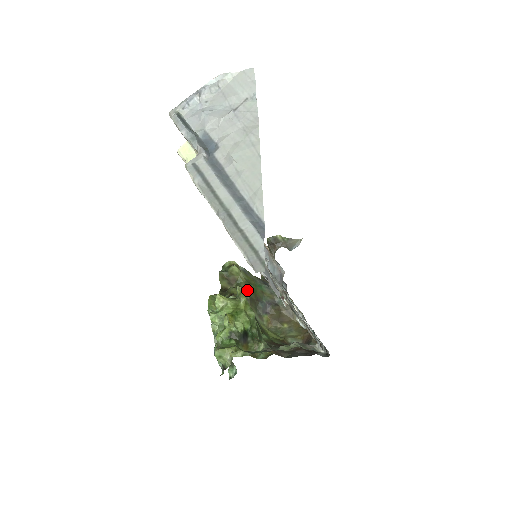
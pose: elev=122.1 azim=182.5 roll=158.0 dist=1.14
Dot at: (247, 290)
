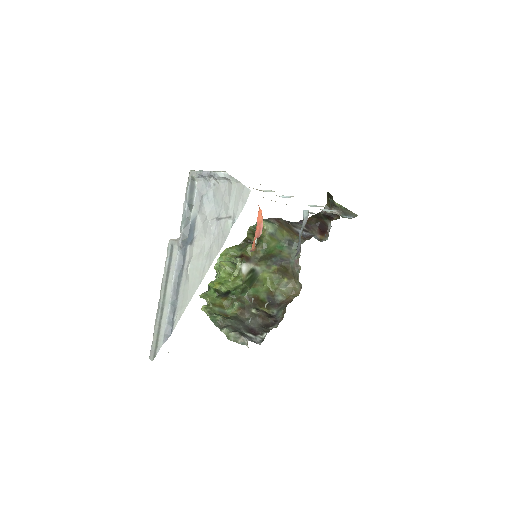
Dot at: (261, 252)
